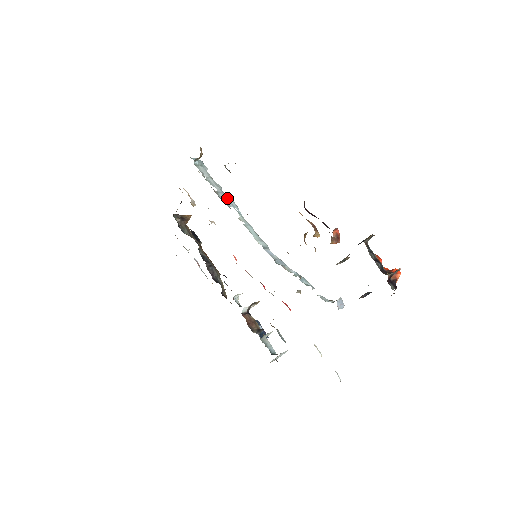
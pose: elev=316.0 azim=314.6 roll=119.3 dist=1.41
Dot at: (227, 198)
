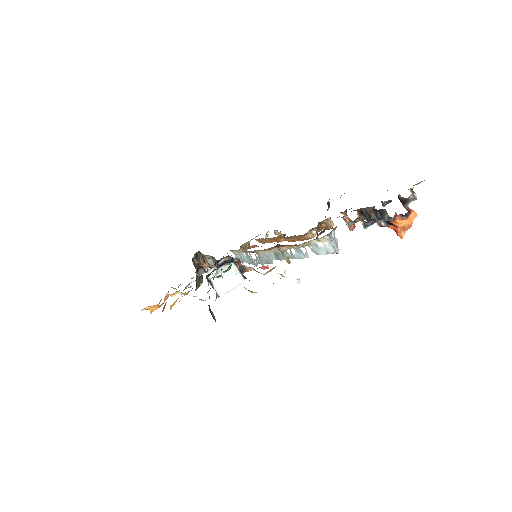
Dot at: (251, 261)
